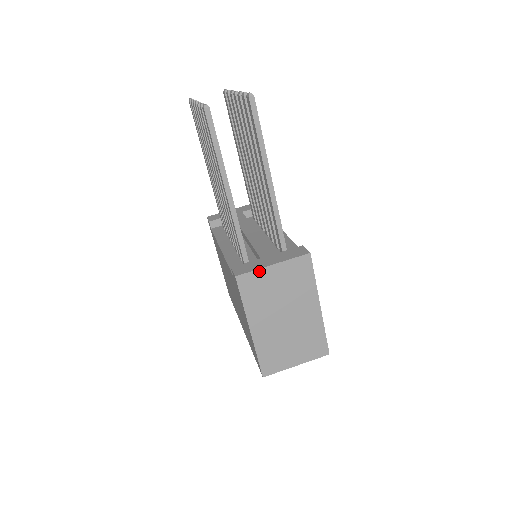
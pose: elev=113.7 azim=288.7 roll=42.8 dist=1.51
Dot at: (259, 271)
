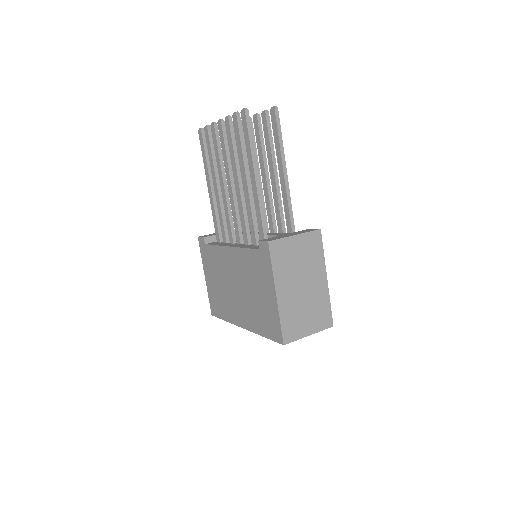
Dot at: (285, 239)
